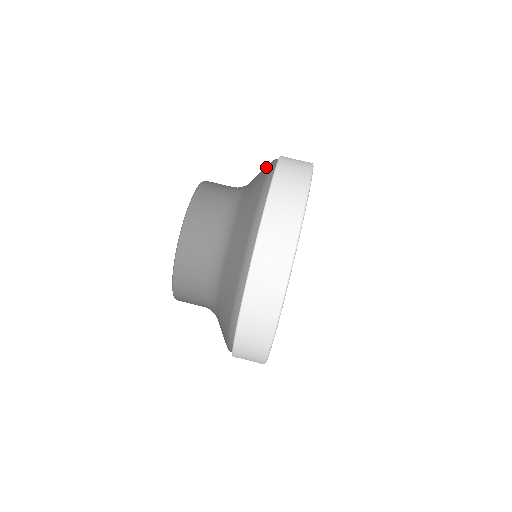
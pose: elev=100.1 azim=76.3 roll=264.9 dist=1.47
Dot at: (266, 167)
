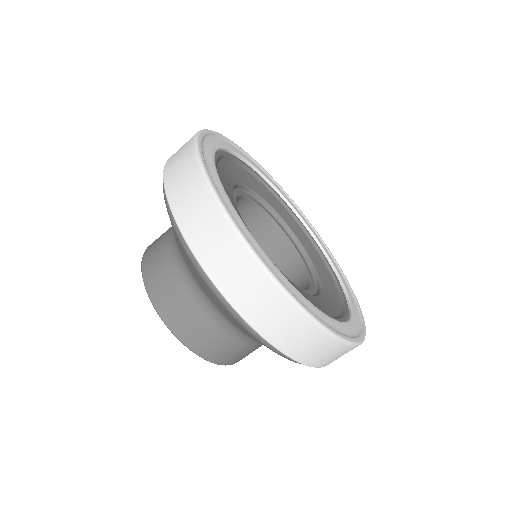
Dot at: (179, 243)
